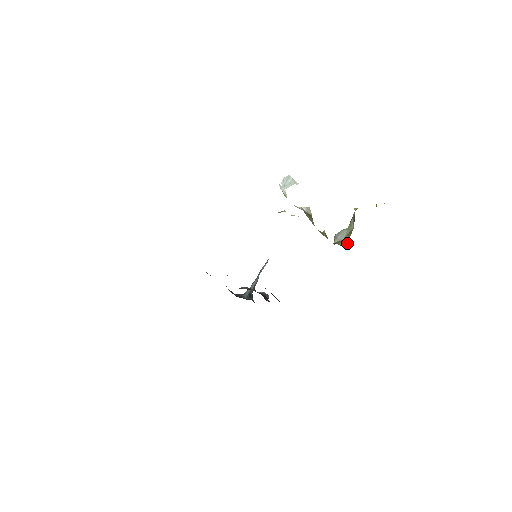
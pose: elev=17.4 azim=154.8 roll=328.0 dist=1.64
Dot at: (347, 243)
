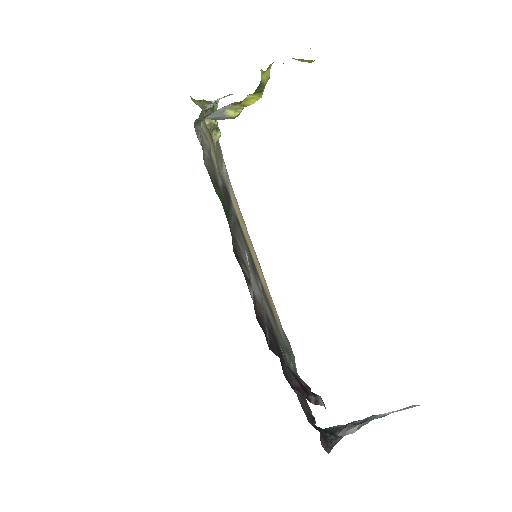
Dot at: occluded
